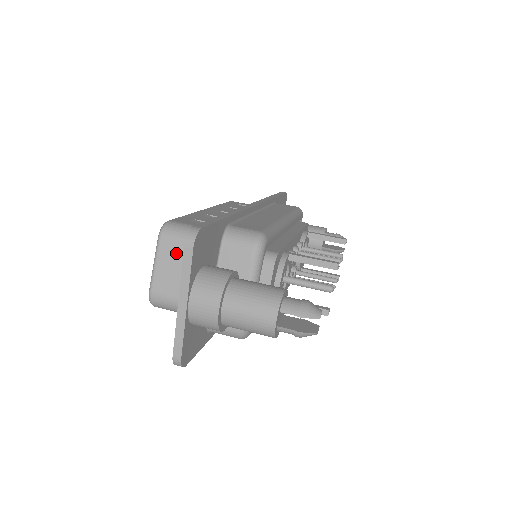
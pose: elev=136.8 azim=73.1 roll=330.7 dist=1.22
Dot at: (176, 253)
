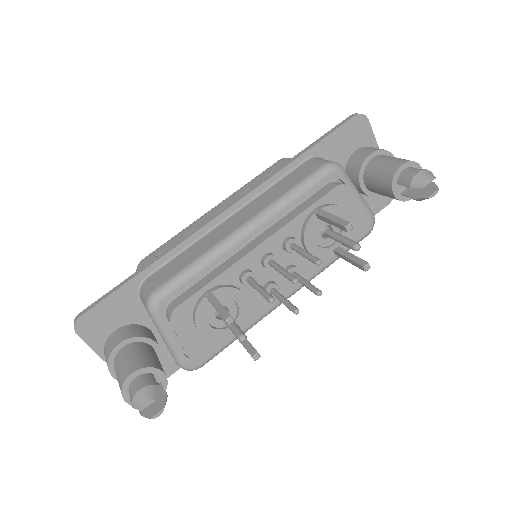
Dot at: occluded
